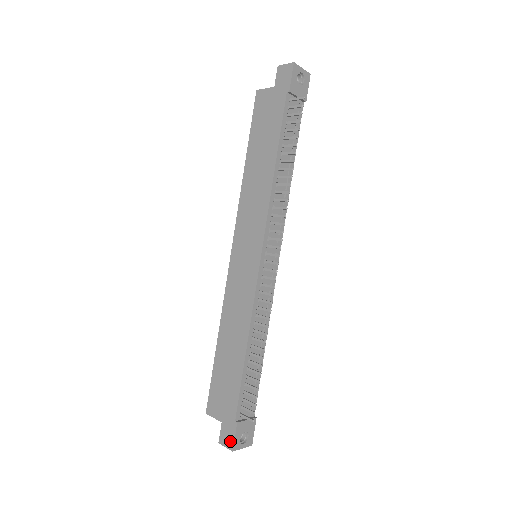
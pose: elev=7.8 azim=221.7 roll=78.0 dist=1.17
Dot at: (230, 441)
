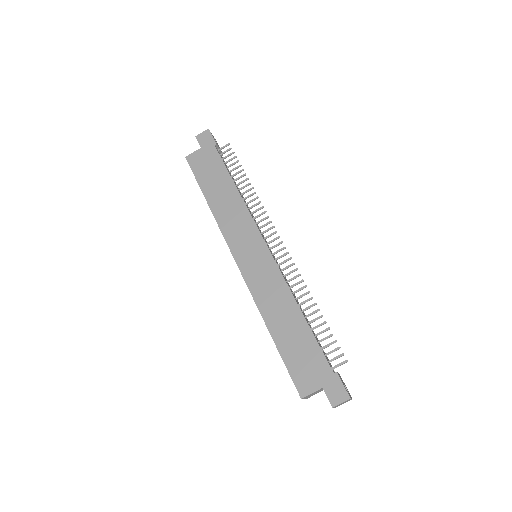
Dot at: (342, 393)
